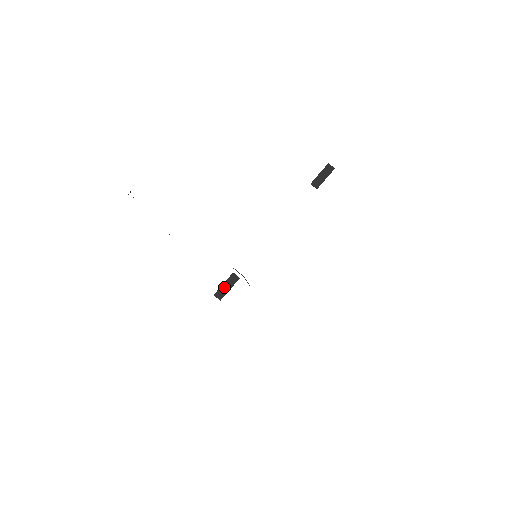
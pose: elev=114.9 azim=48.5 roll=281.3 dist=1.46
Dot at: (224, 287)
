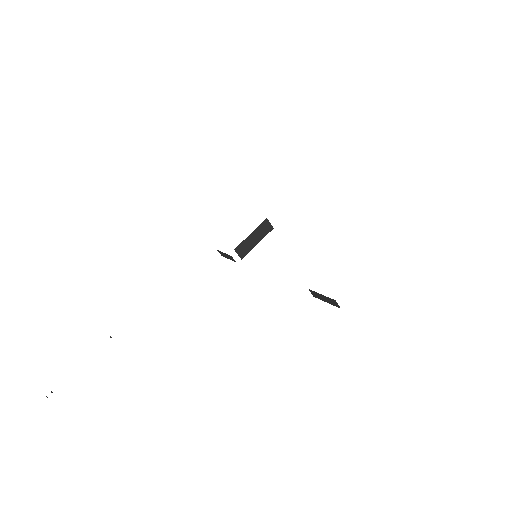
Dot at: (224, 254)
